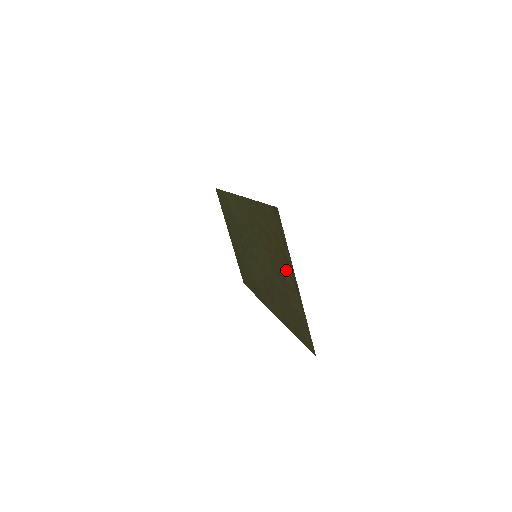
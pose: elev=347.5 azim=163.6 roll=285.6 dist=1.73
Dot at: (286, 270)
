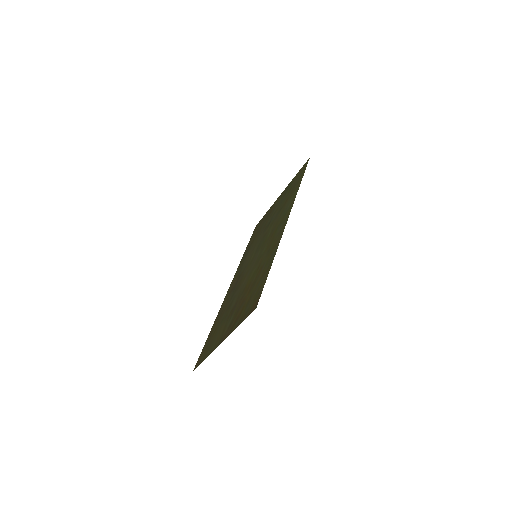
Dot at: (232, 321)
